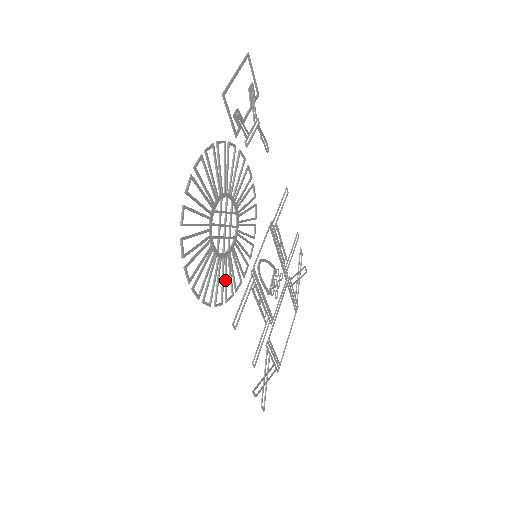
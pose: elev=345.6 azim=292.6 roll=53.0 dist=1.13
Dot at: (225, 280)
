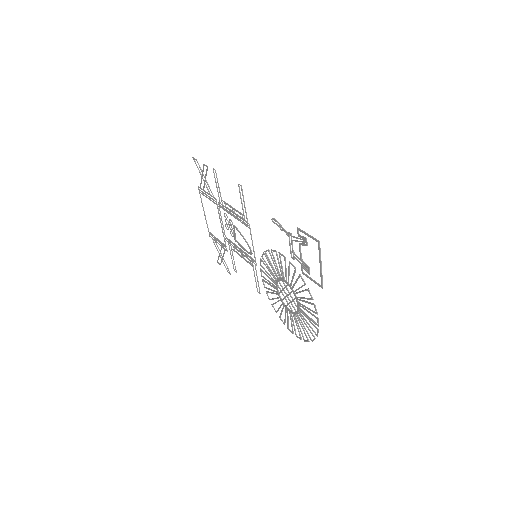
Dot at: occluded
